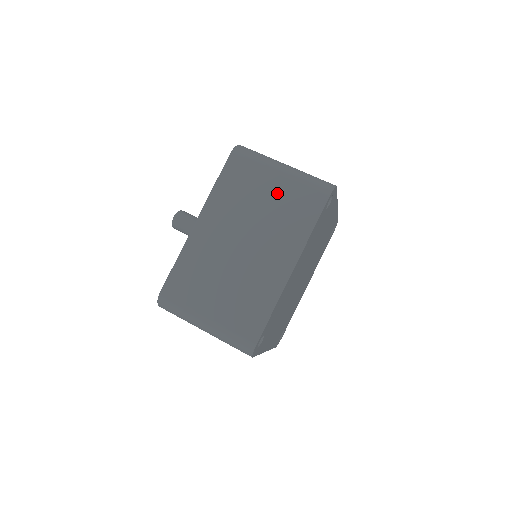
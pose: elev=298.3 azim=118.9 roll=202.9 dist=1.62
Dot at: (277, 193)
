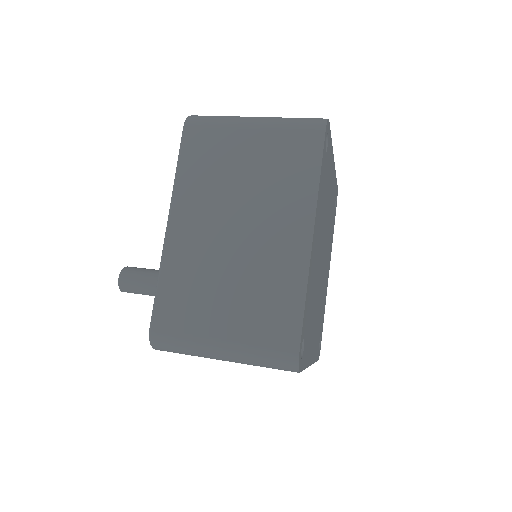
Dot at: occluded
